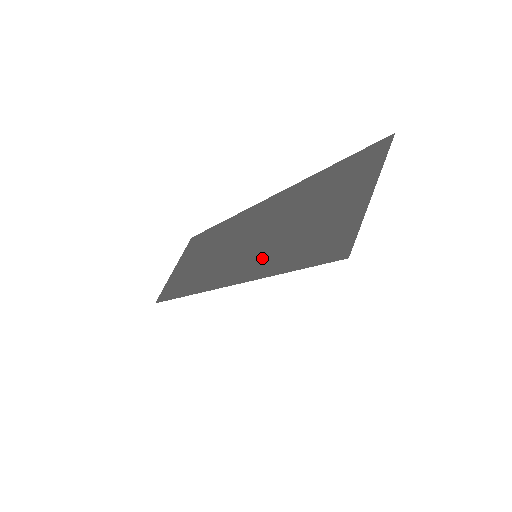
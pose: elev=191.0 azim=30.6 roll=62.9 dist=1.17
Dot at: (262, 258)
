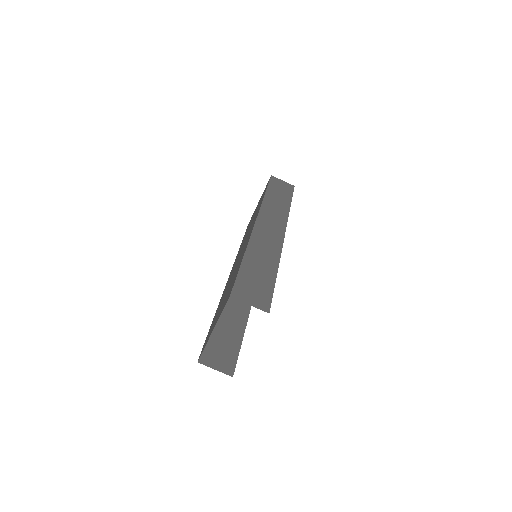
Dot at: (224, 291)
